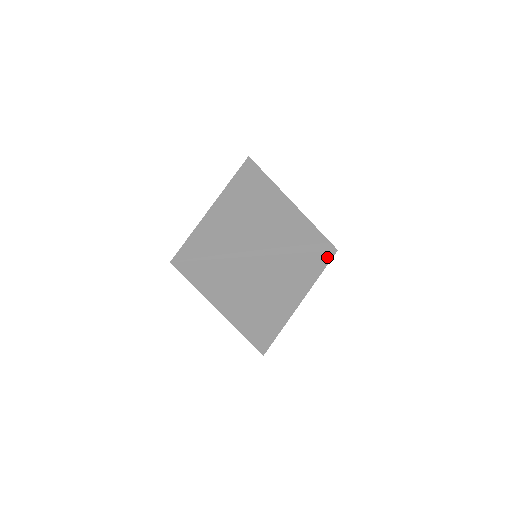
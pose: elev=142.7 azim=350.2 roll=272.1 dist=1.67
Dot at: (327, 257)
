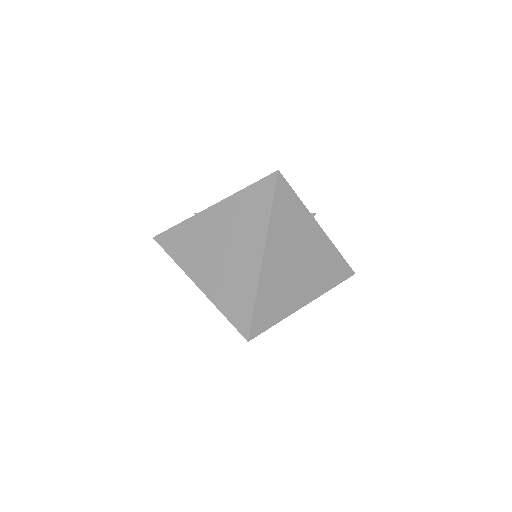
Dot at: occluded
